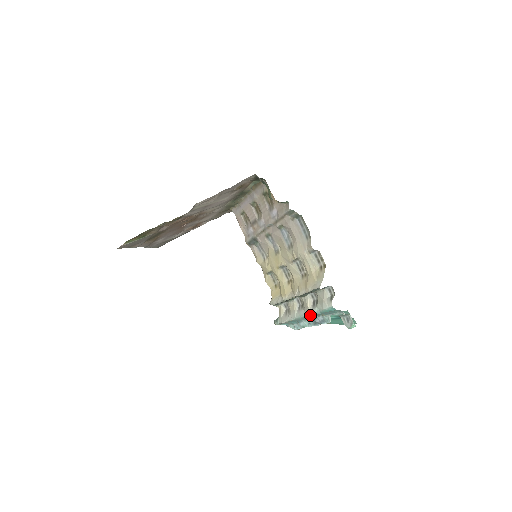
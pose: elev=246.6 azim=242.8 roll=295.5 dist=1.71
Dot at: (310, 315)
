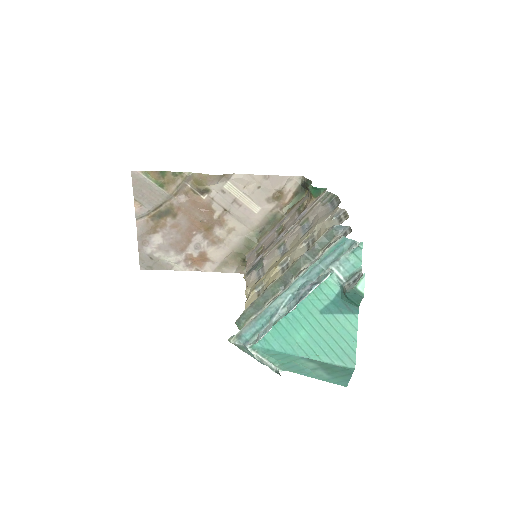
Dot at: (300, 276)
